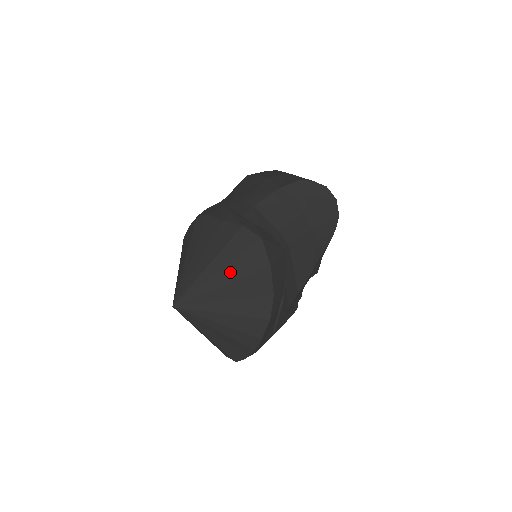
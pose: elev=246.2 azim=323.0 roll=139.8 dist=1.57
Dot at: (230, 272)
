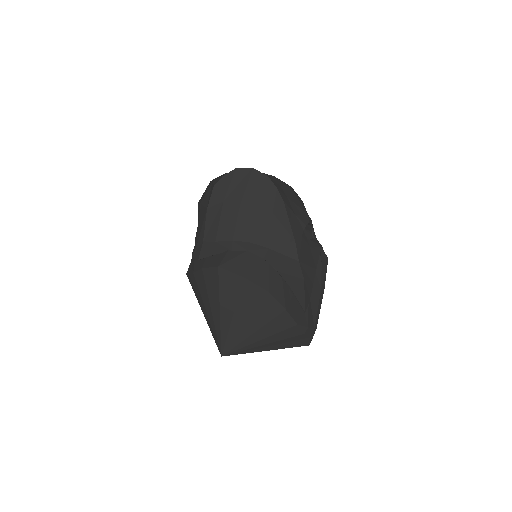
Dot at: (226, 306)
